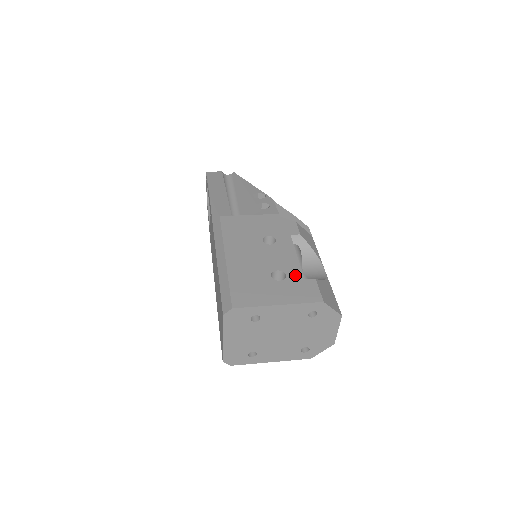
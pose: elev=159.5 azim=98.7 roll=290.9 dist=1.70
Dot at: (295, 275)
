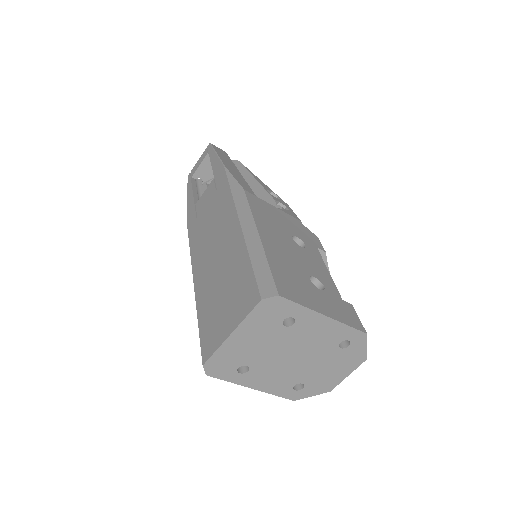
Dot at: (333, 291)
